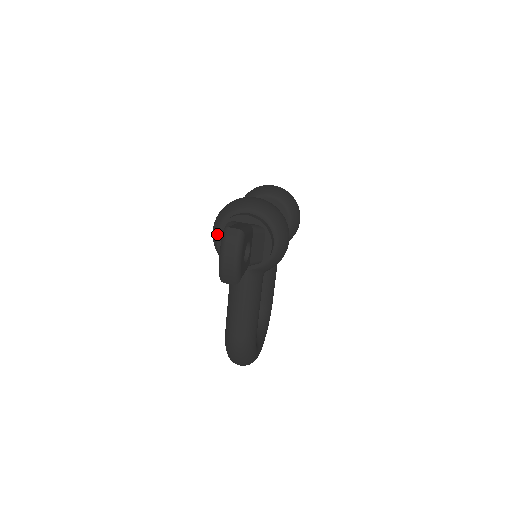
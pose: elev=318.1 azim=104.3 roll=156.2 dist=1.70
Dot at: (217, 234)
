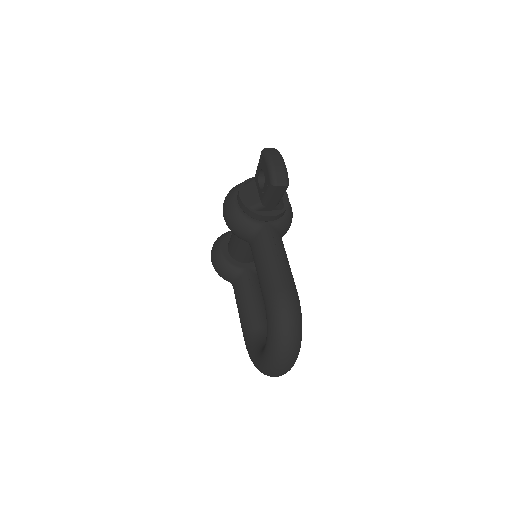
Dot at: (239, 193)
